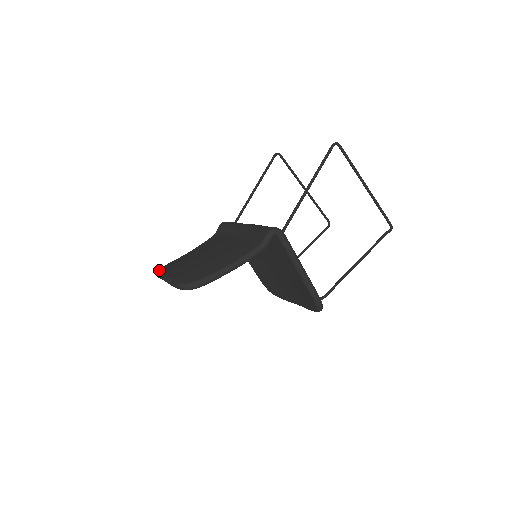
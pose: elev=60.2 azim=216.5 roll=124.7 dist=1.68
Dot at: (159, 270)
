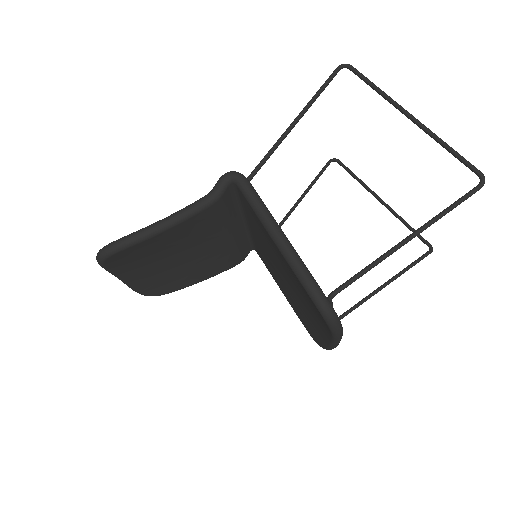
Dot at: occluded
